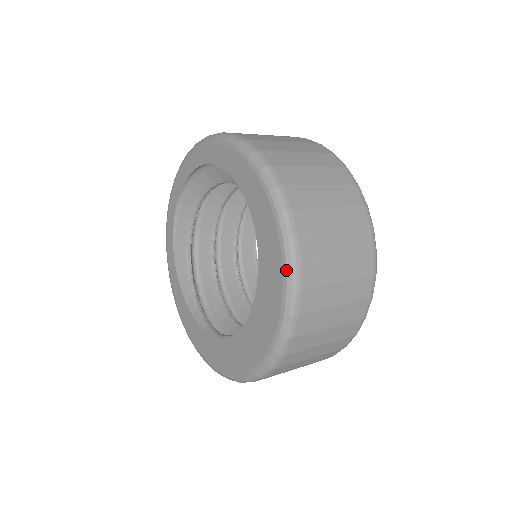
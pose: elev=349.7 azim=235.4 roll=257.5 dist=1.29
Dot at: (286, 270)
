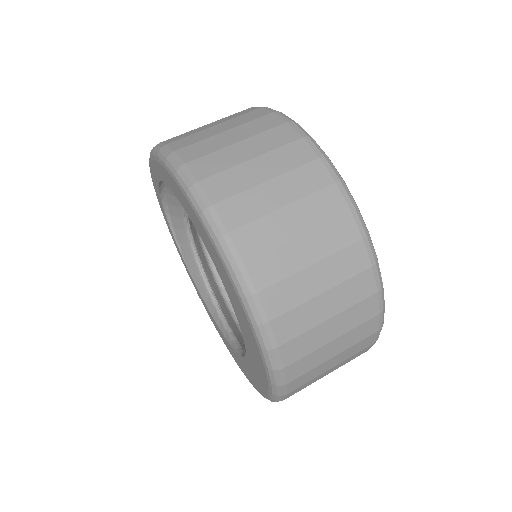
Dot at: (243, 304)
